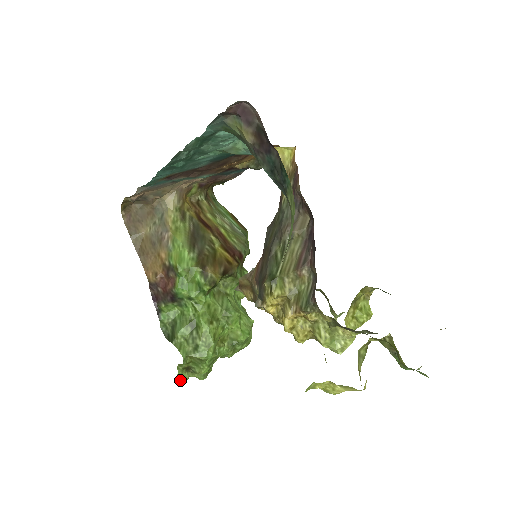
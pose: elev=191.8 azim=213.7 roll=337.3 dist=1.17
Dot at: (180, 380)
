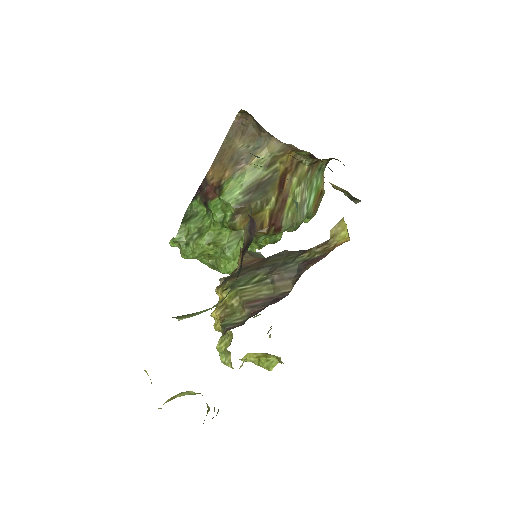
Dot at: (170, 243)
